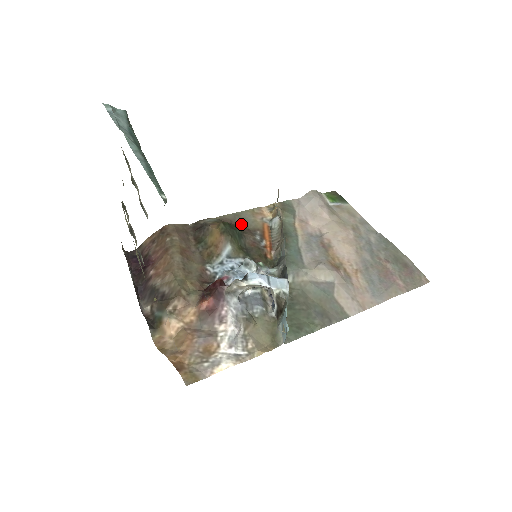
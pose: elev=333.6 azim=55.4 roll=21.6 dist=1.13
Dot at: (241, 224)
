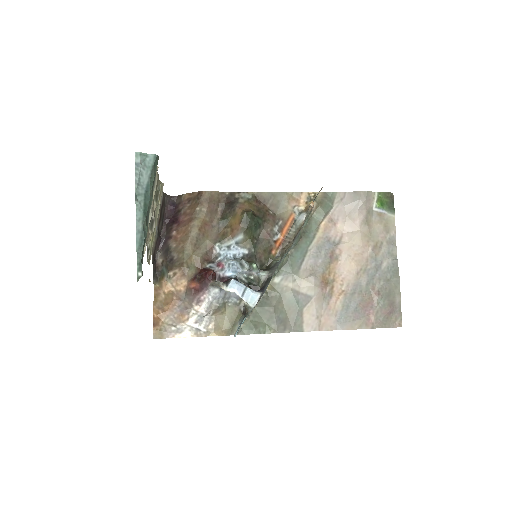
Dot at: (272, 207)
